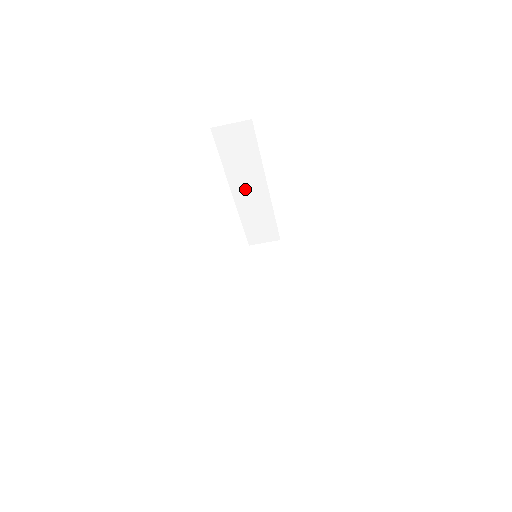
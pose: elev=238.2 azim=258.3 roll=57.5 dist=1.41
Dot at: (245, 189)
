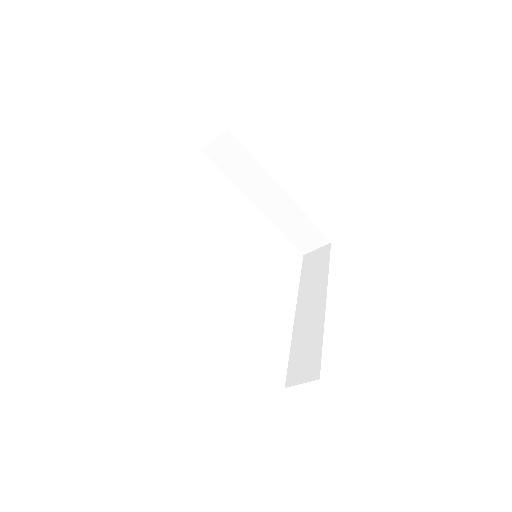
Dot at: (264, 197)
